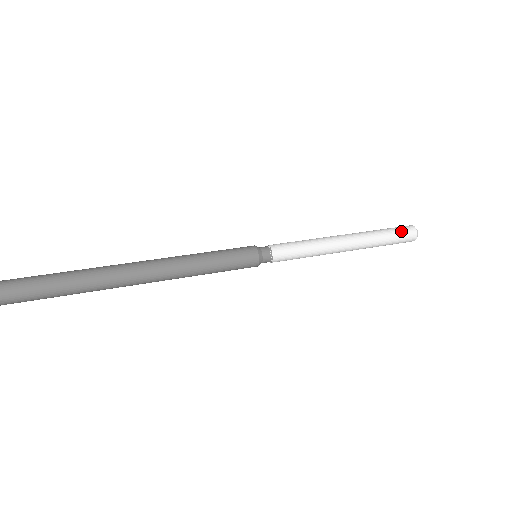
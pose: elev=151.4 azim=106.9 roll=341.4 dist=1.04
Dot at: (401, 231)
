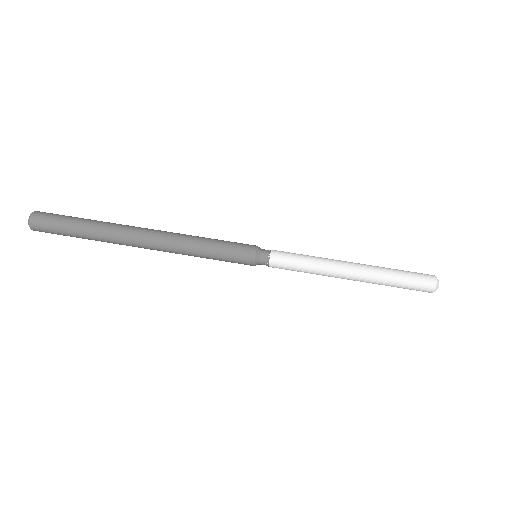
Dot at: (417, 283)
